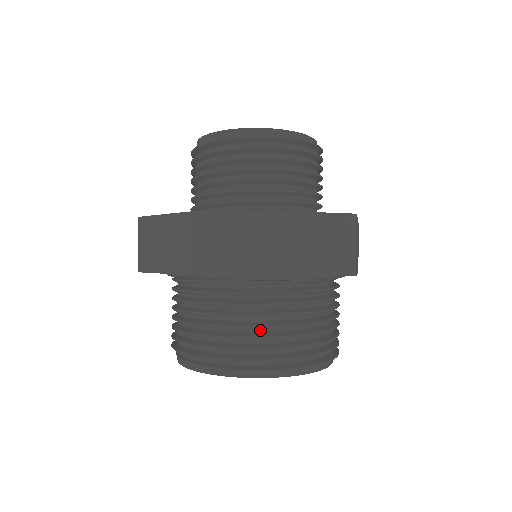
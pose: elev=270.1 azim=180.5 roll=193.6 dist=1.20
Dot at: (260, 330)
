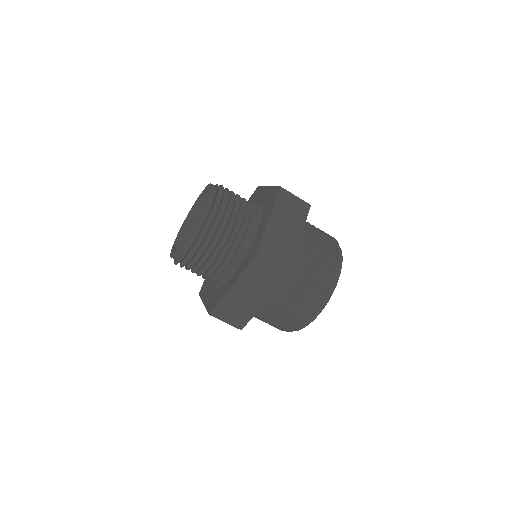
Dot at: (284, 315)
